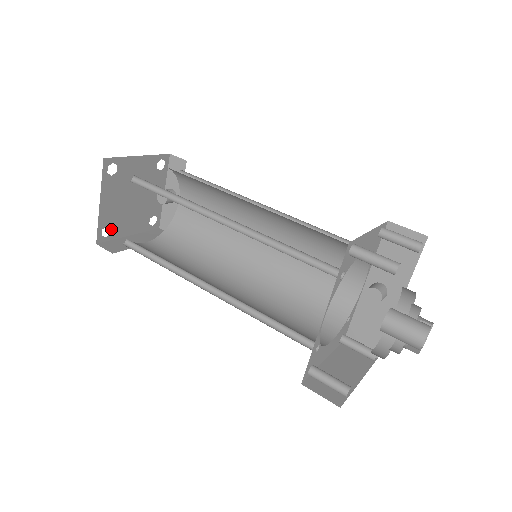
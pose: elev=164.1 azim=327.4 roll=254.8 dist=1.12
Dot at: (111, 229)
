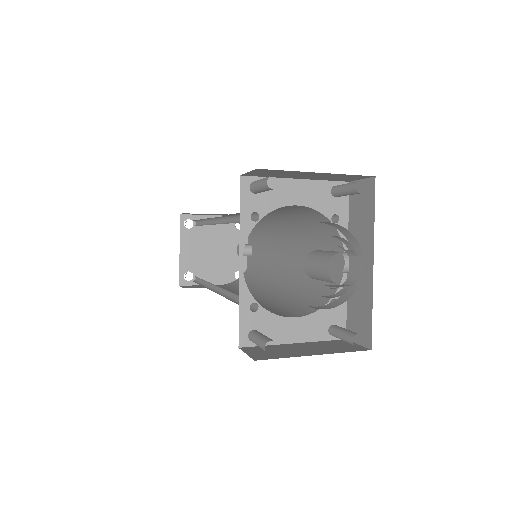
Dot at: (194, 275)
